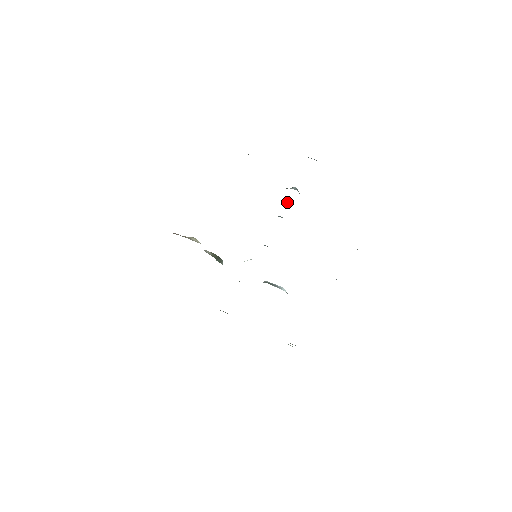
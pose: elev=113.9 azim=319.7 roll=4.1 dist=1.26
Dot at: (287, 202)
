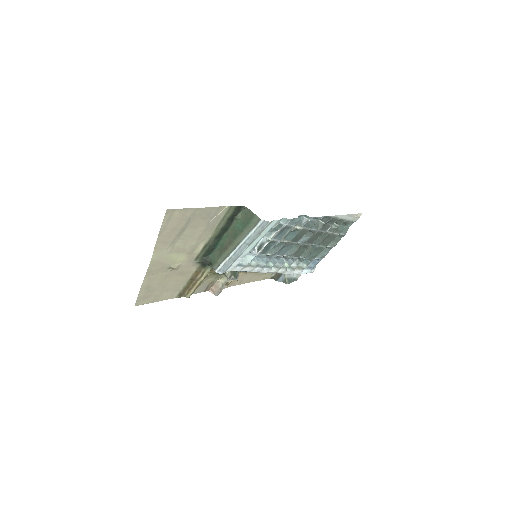
Dot at: occluded
